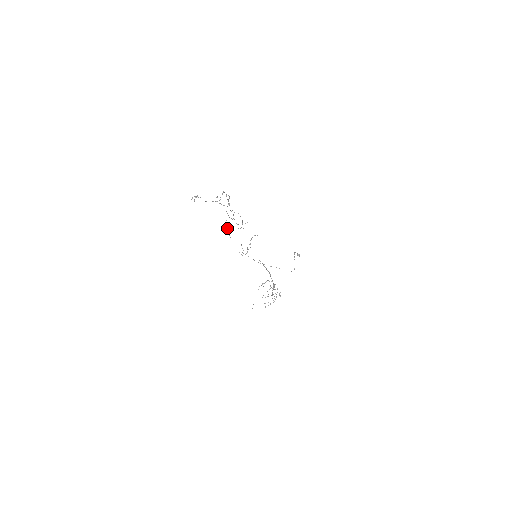
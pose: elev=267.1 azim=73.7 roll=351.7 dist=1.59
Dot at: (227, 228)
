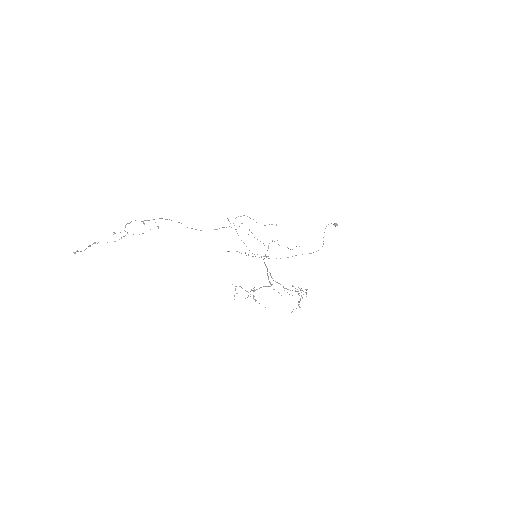
Dot at: occluded
